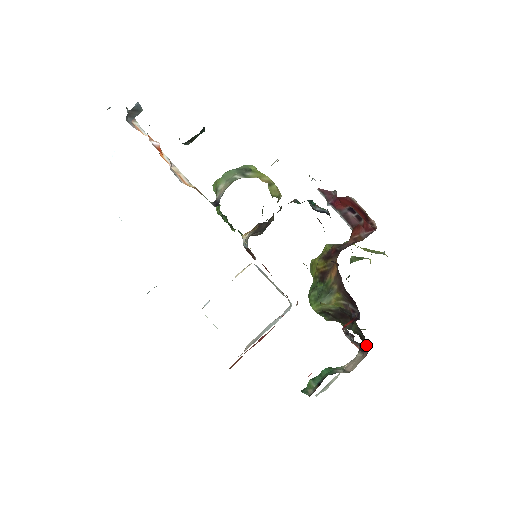
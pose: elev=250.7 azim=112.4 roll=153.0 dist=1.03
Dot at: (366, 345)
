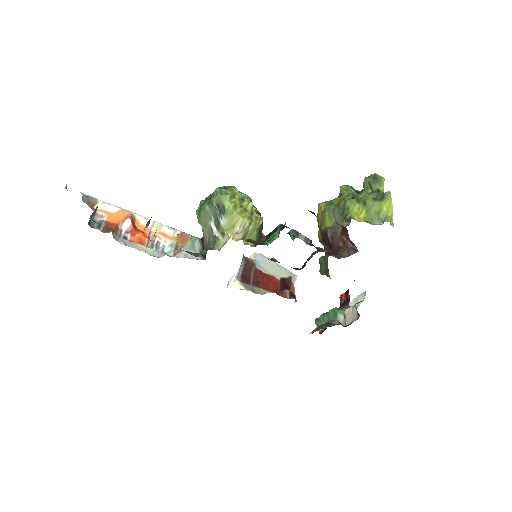
Dot at: occluded
